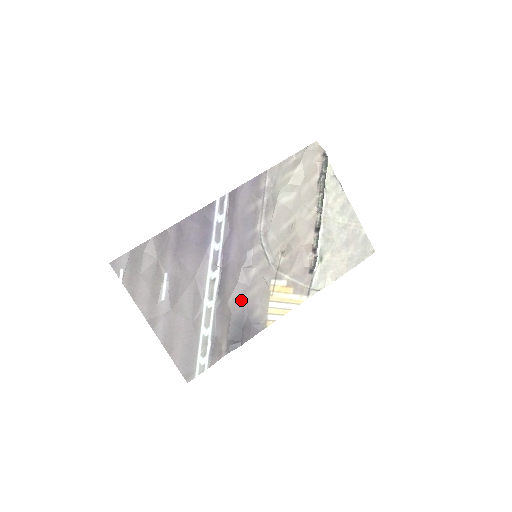
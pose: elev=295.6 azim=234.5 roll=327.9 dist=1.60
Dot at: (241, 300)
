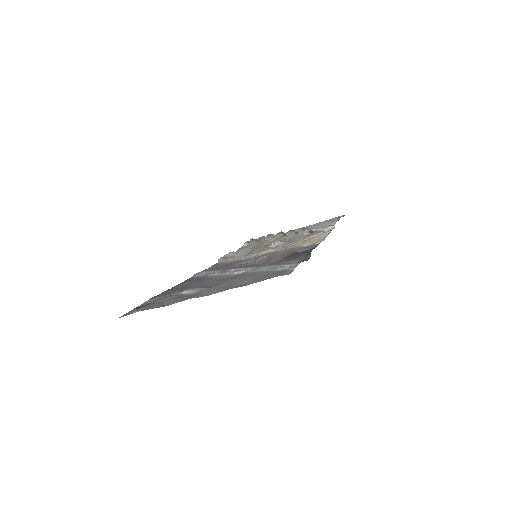
Dot at: (275, 259)
